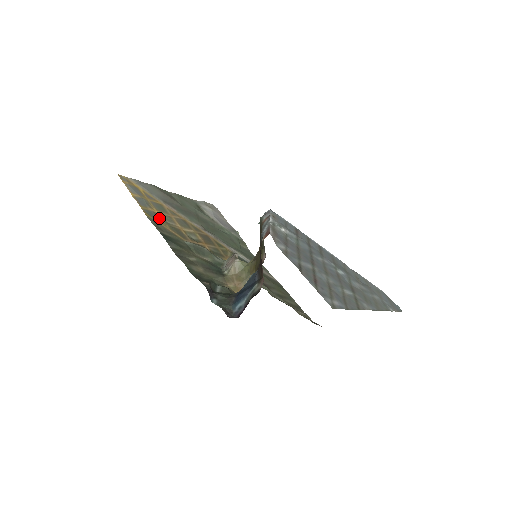
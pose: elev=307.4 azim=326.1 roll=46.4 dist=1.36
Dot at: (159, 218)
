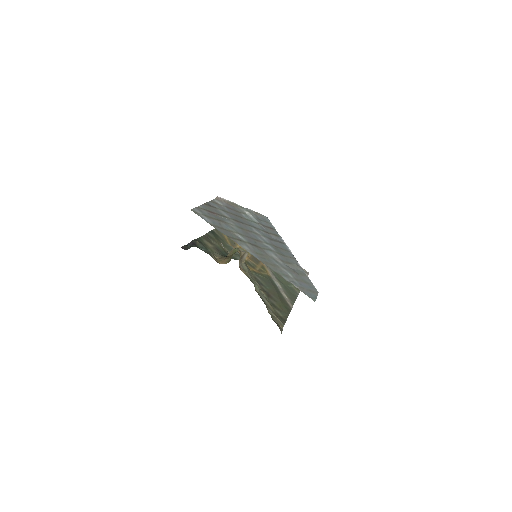
Dot at: occluded
